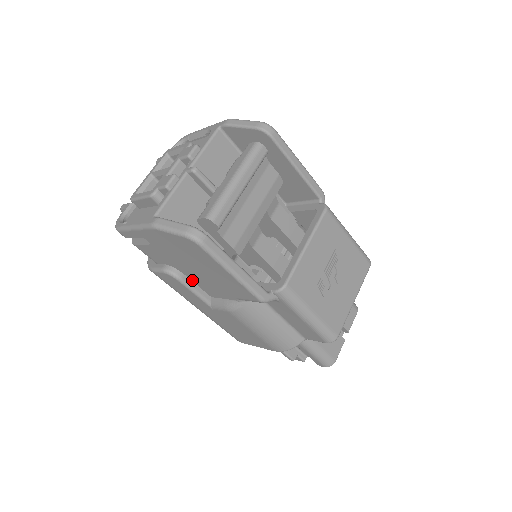
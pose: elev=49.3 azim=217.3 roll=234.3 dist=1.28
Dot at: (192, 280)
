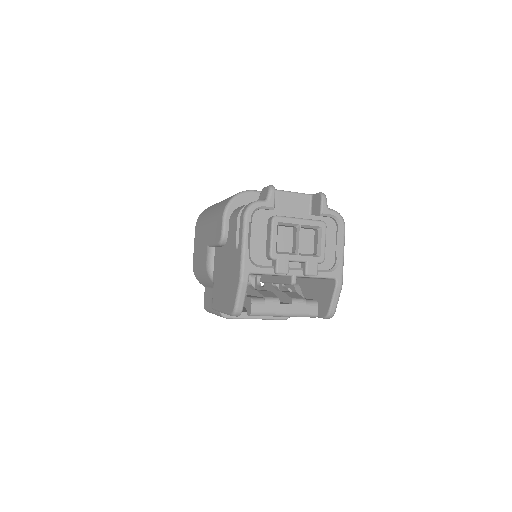
Dot at: (222, 248)
